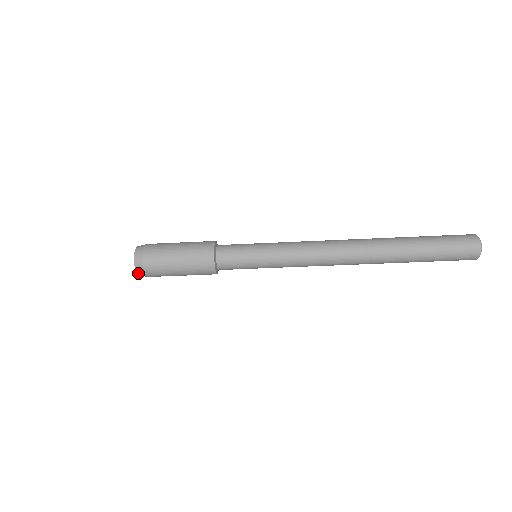
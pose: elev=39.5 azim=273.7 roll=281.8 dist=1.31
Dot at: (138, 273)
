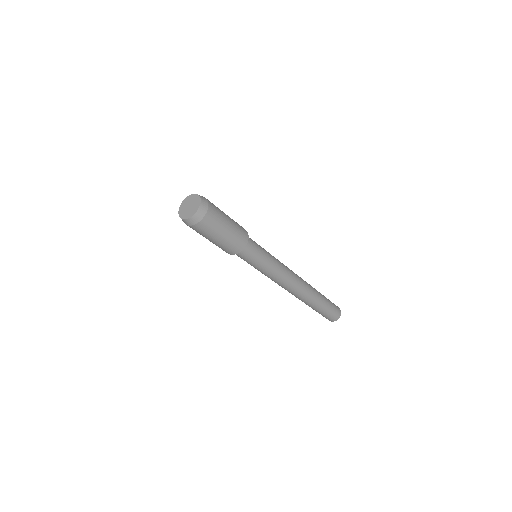
Dot at: (195, 216)
